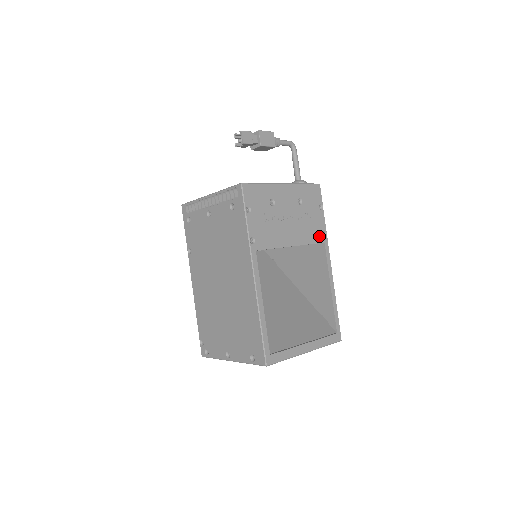
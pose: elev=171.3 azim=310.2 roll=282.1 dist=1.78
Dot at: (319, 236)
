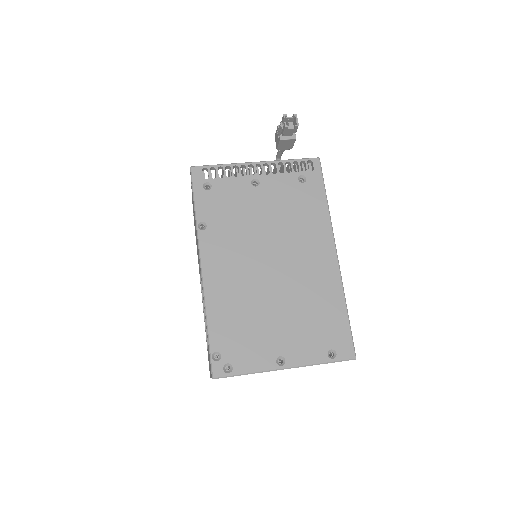
Dot at: occluded
